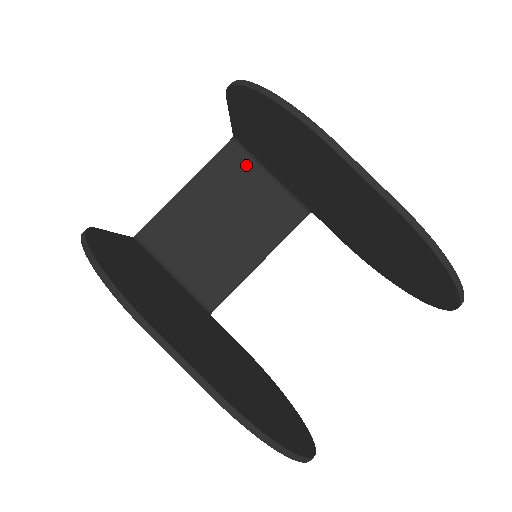
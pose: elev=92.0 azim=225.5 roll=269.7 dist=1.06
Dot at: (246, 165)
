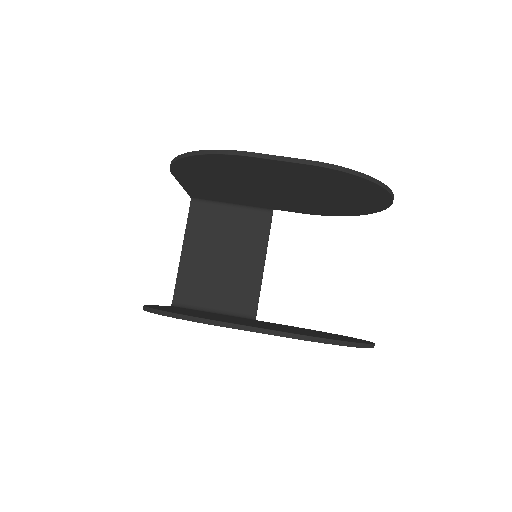
Dot at: (211, 210)
